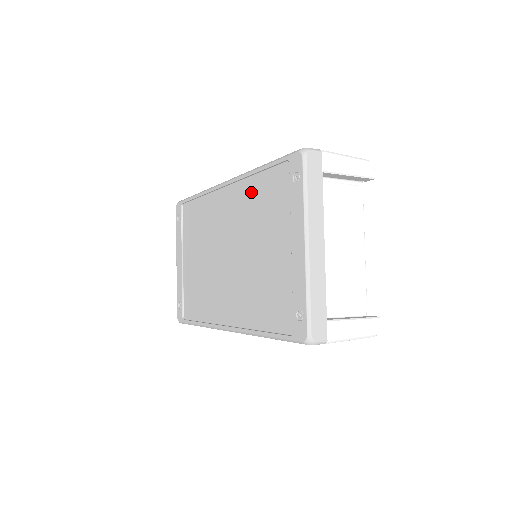
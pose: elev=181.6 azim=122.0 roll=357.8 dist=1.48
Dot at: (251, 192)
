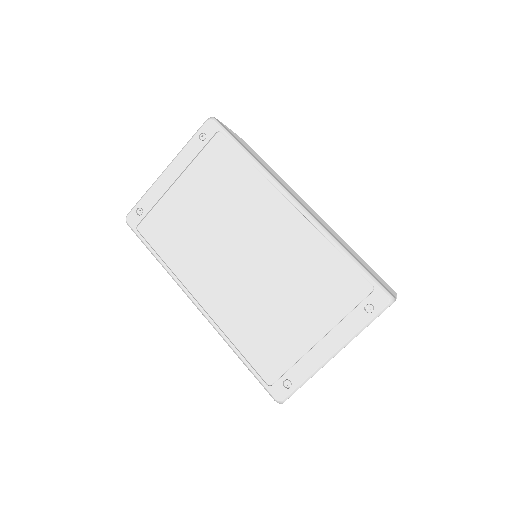
Dot at: (317, 252)
